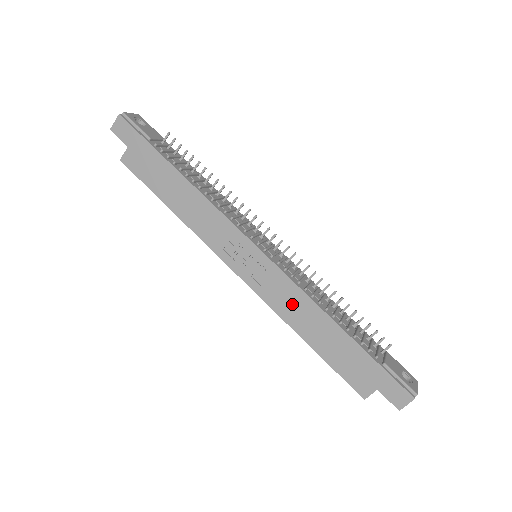
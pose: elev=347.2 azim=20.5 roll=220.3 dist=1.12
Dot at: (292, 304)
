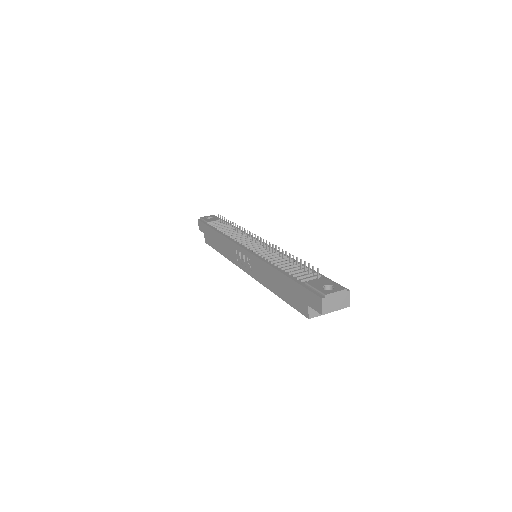
Dot at: (263, 273)
